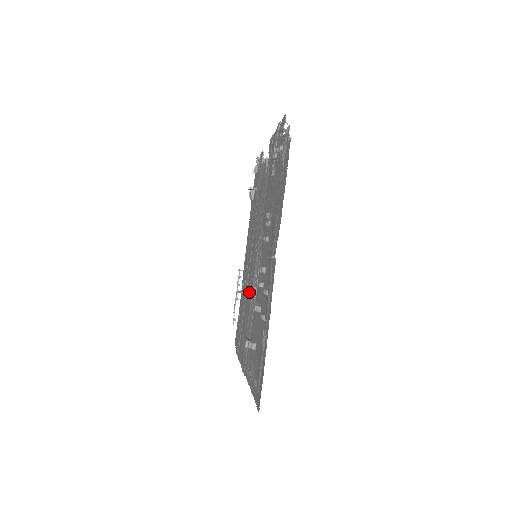
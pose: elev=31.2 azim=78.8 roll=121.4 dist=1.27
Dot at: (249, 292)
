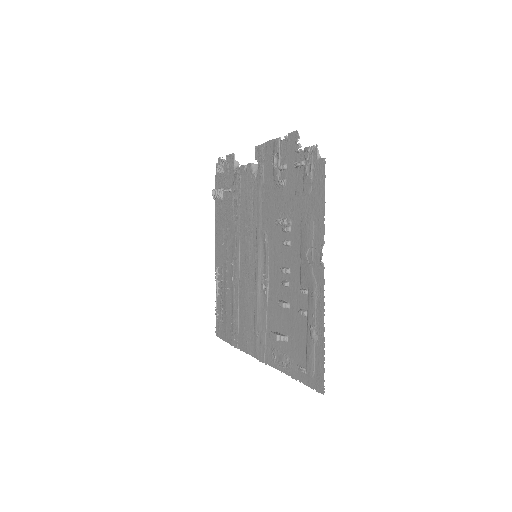
Dot at: (249, 289)
